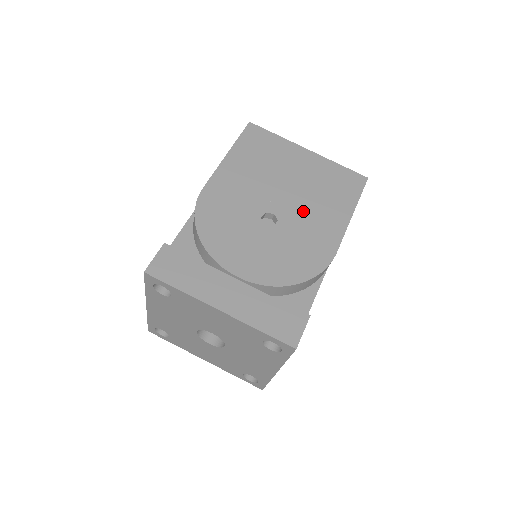
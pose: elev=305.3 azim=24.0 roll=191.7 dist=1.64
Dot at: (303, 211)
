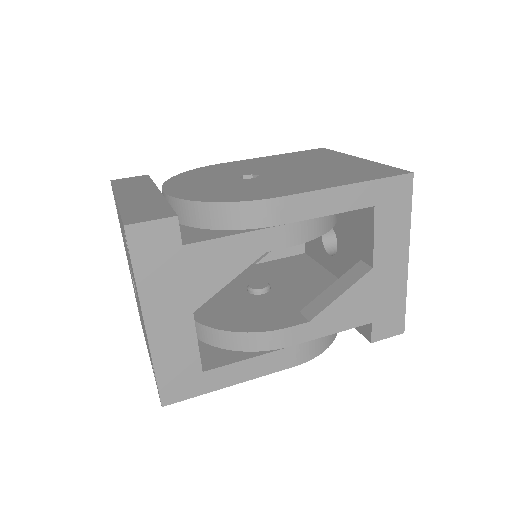
Dot at: (291, 177)
